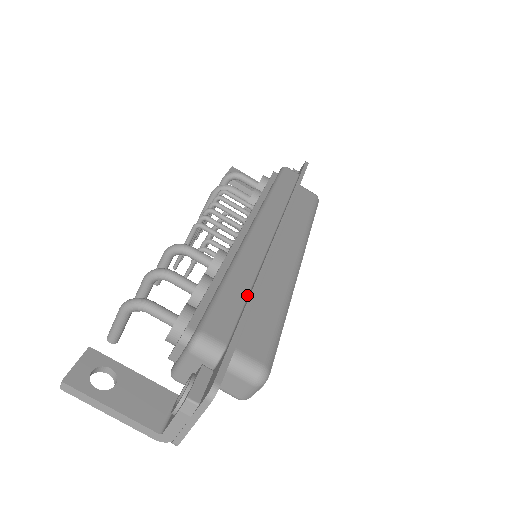
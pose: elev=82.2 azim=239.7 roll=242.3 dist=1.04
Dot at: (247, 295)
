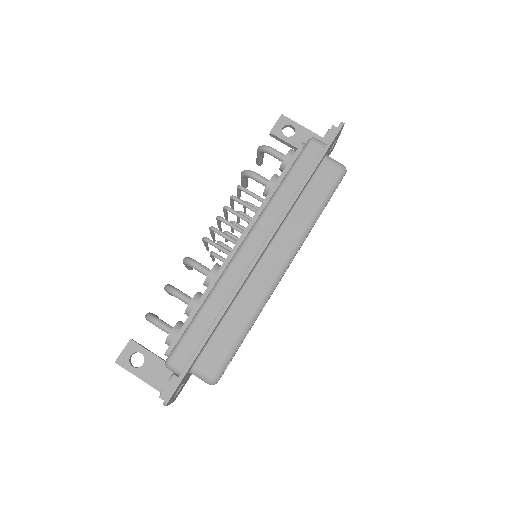
Dot at: (211, 325)
